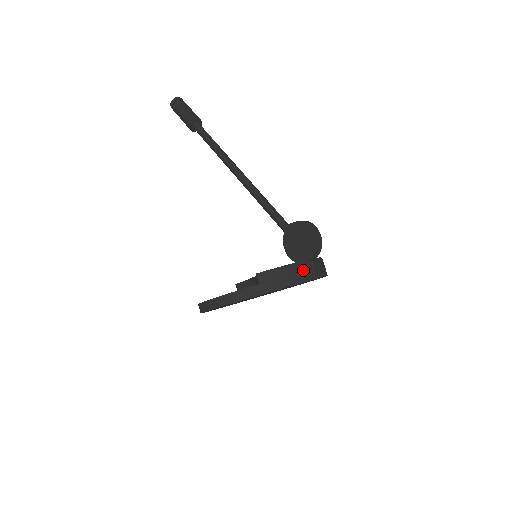
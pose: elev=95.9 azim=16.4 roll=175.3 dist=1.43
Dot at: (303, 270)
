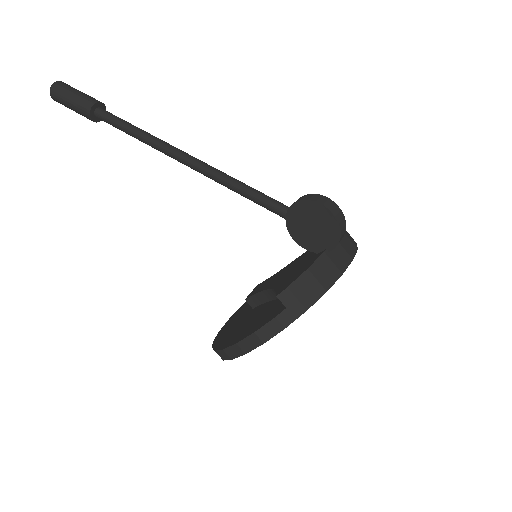
Dot at: (332, 261)
